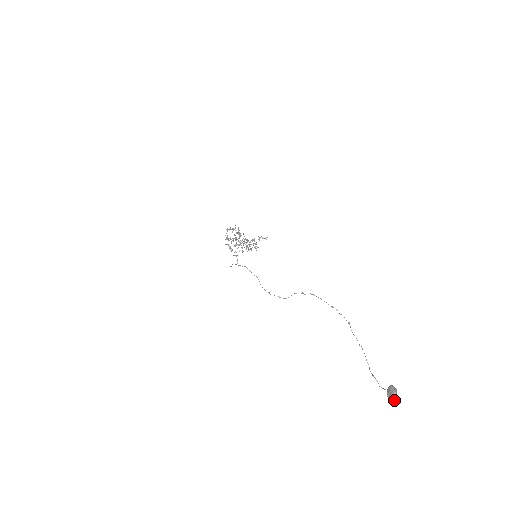
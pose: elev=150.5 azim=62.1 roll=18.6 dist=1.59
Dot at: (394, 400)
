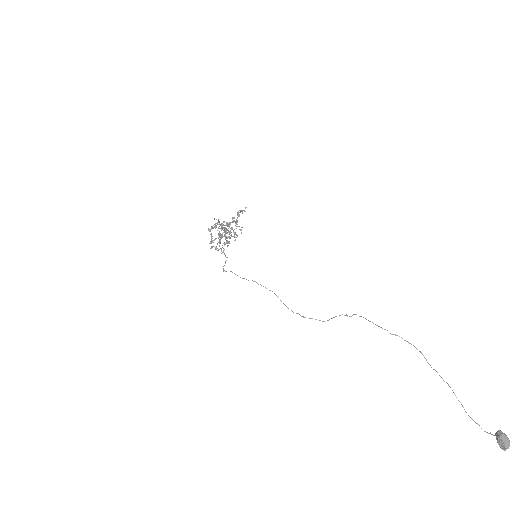
Dot at: occluded
